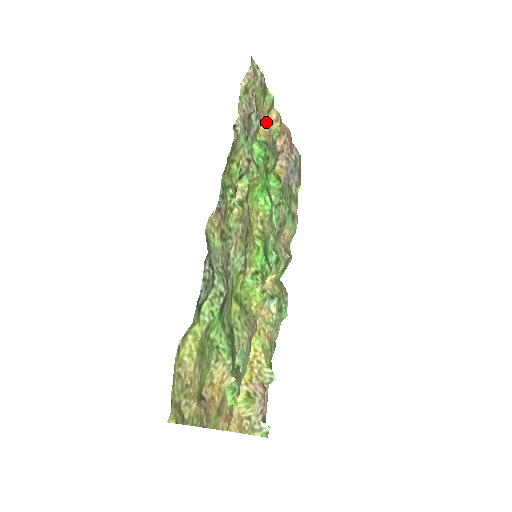
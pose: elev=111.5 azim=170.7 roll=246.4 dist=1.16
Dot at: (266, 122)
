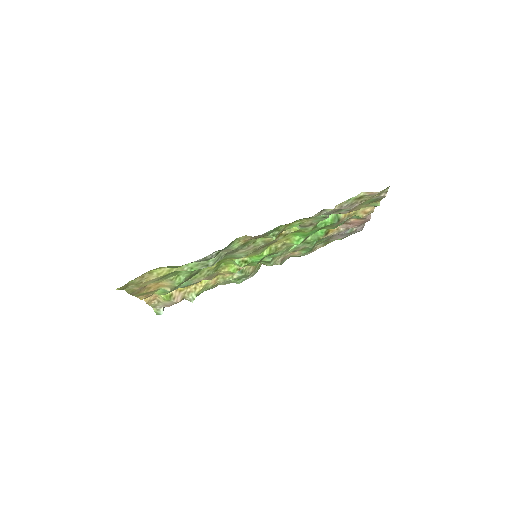
Dot at: occluded
